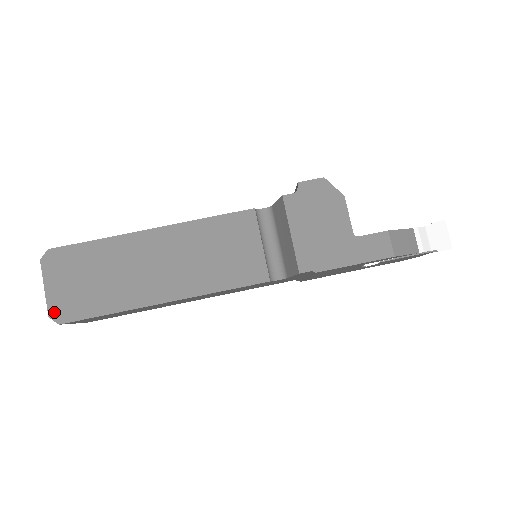
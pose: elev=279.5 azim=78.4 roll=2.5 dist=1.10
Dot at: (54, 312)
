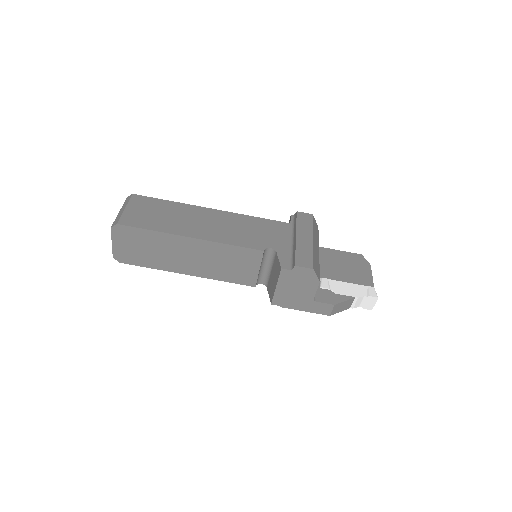
Dot at: (117, 256)
